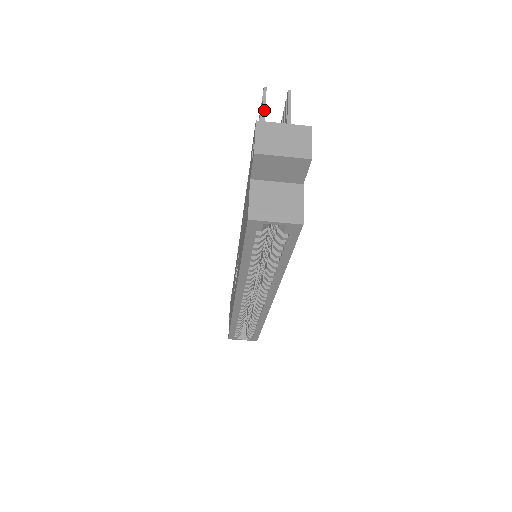
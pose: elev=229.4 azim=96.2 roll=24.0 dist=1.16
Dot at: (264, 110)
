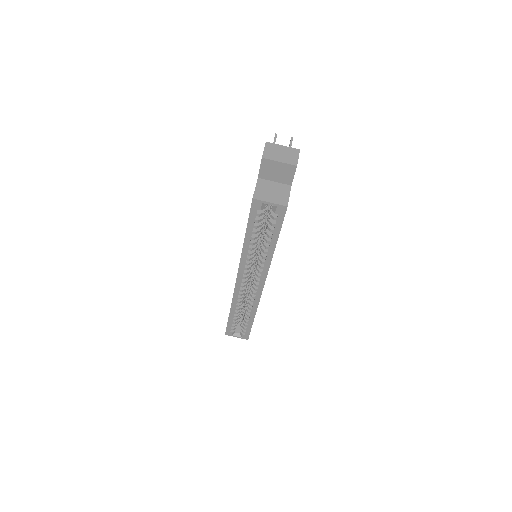
Dot at: occluded
